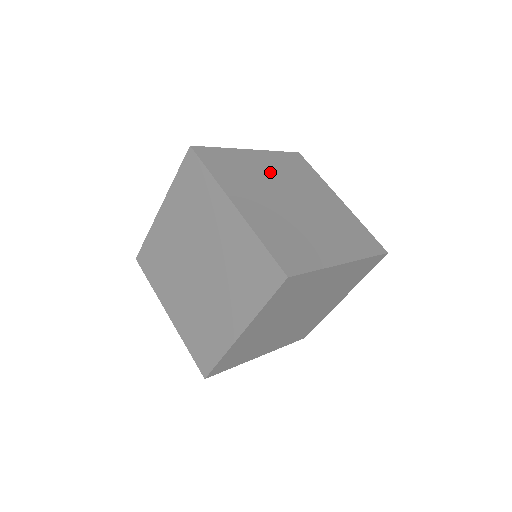
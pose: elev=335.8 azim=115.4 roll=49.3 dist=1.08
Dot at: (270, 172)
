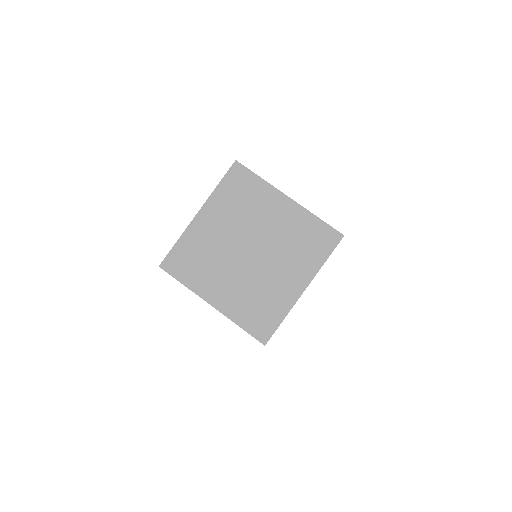
Dot at: occluded
